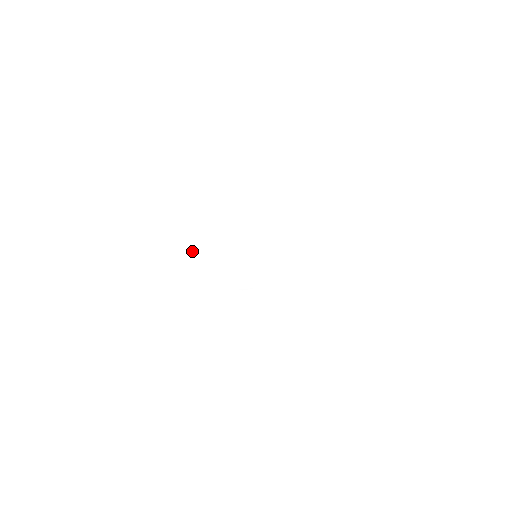
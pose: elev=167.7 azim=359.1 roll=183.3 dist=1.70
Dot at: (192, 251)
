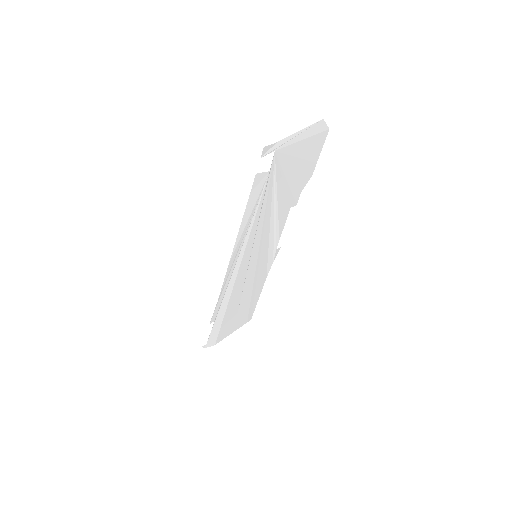
Dot at: (225, 311)
